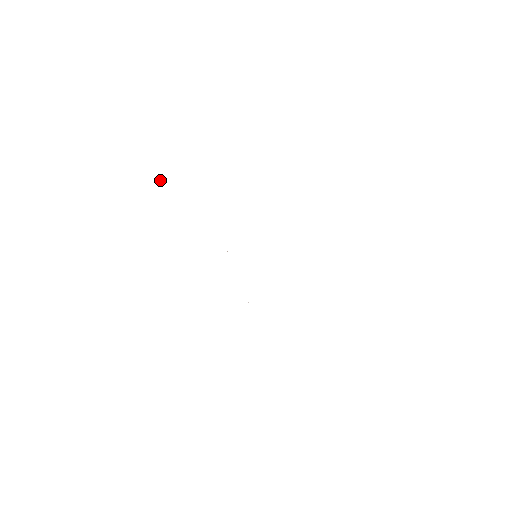
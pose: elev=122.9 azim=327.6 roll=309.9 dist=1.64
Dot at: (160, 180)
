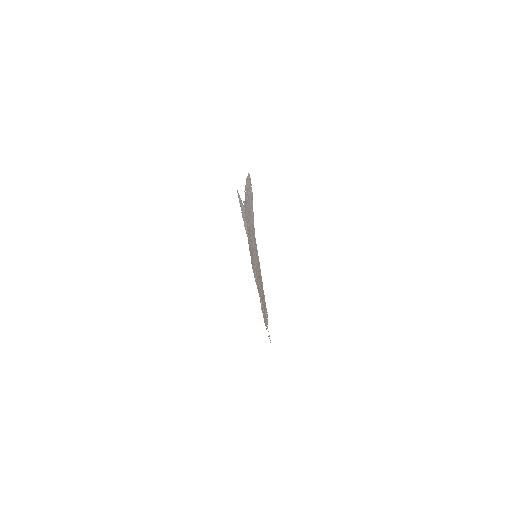
Dot at: occluded
